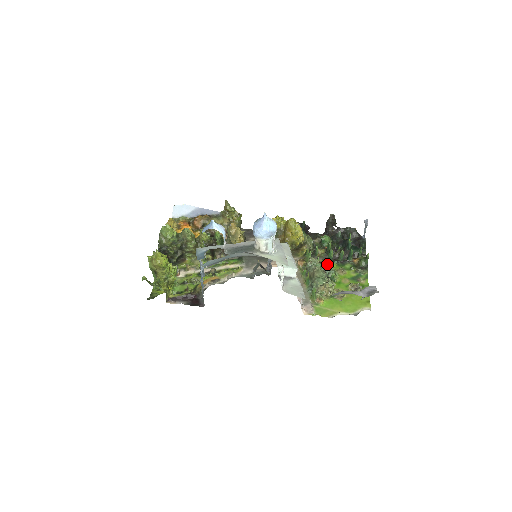
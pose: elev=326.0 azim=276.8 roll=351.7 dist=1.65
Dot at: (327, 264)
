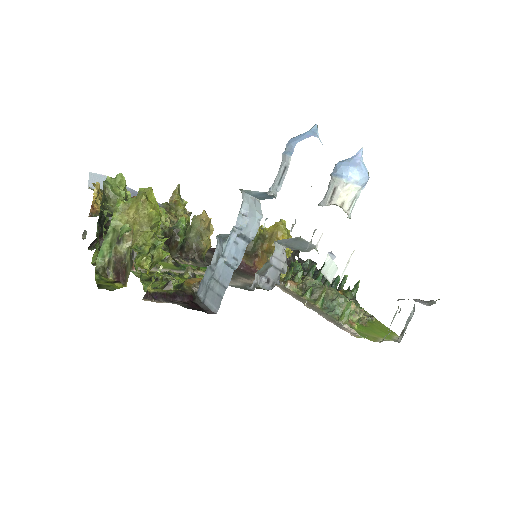
Dot at: occluded
